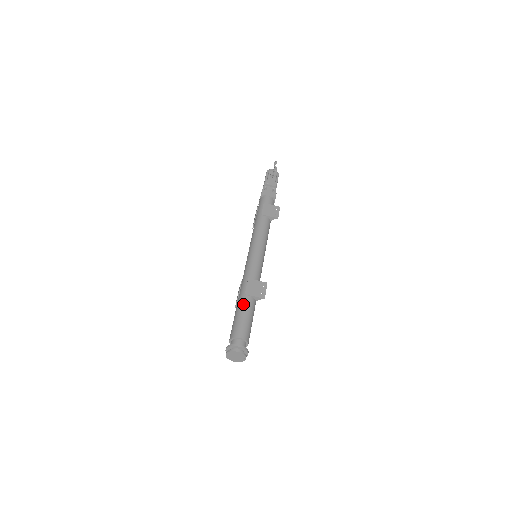
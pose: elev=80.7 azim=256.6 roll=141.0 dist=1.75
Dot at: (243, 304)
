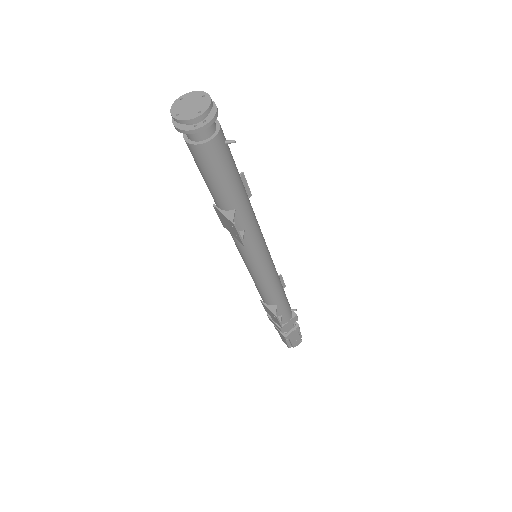
Dot at: occluded
